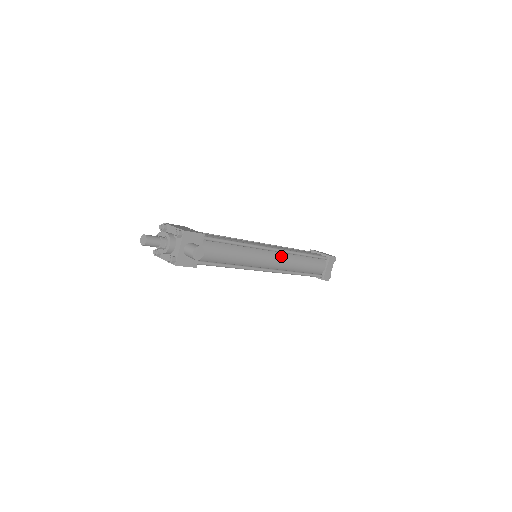
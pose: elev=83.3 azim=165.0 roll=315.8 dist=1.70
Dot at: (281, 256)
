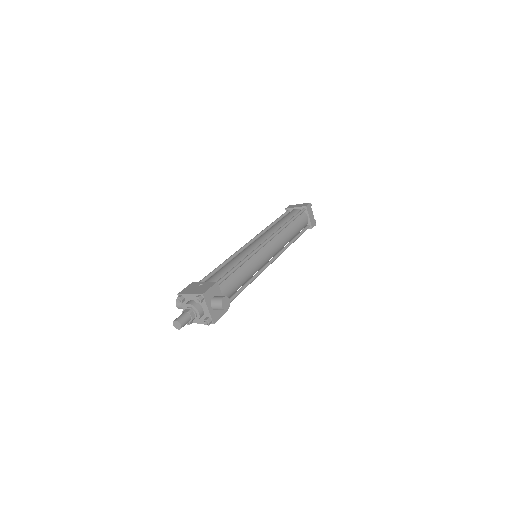
Dot at: (274, 241)
